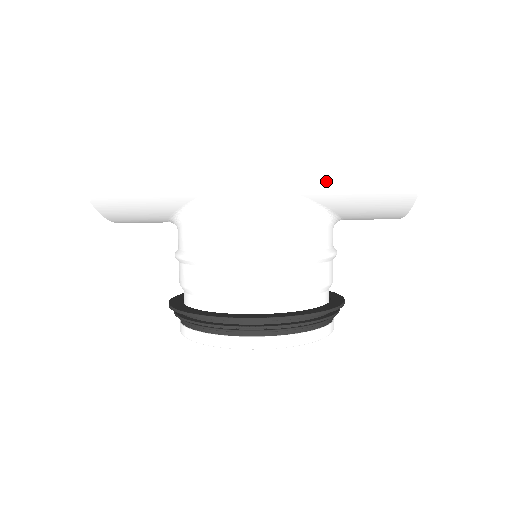
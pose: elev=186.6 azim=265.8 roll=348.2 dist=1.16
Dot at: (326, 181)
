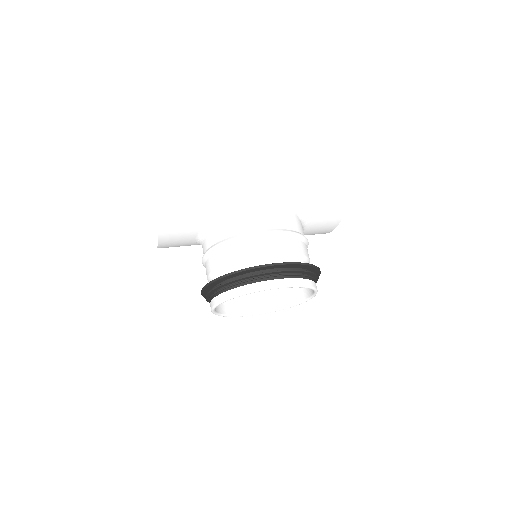
Dot at: (302, 187)
